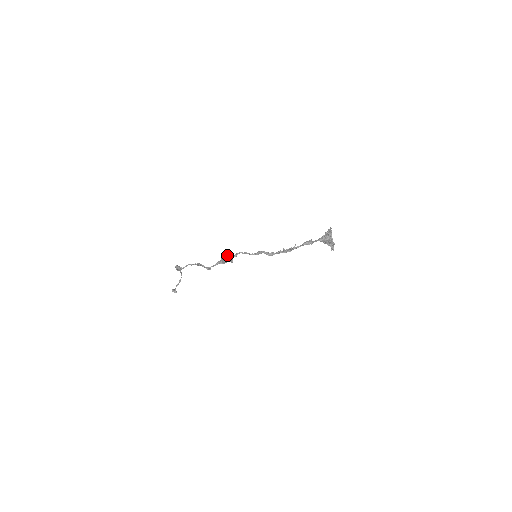
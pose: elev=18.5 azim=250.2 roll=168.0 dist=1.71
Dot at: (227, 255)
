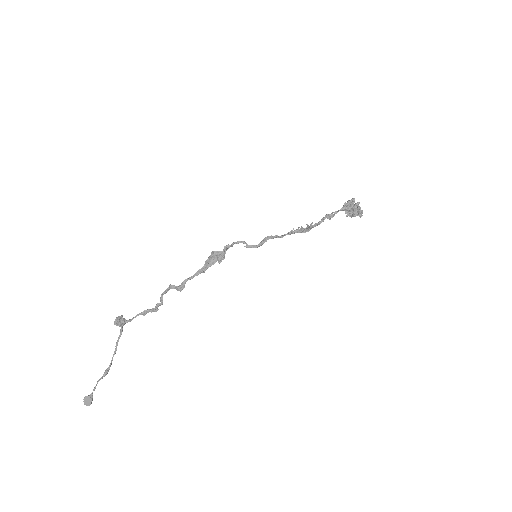
Dot at: (216, 251)
